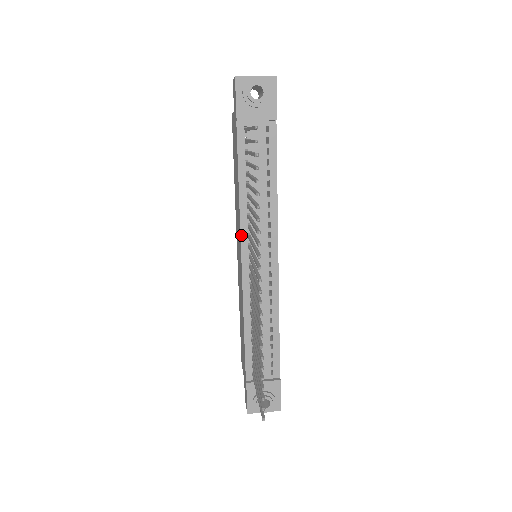
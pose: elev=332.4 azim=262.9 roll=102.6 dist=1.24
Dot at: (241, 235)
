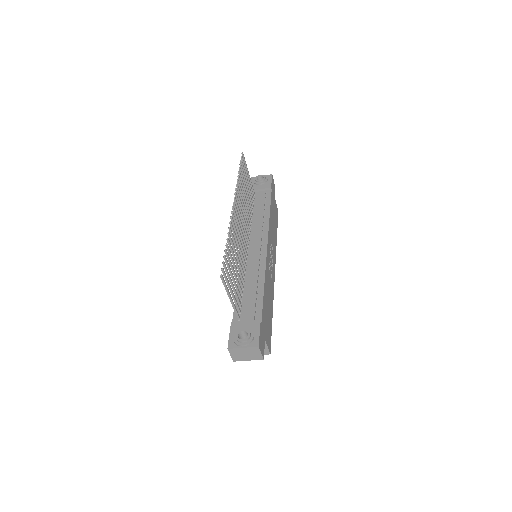
Dot at: occluded
